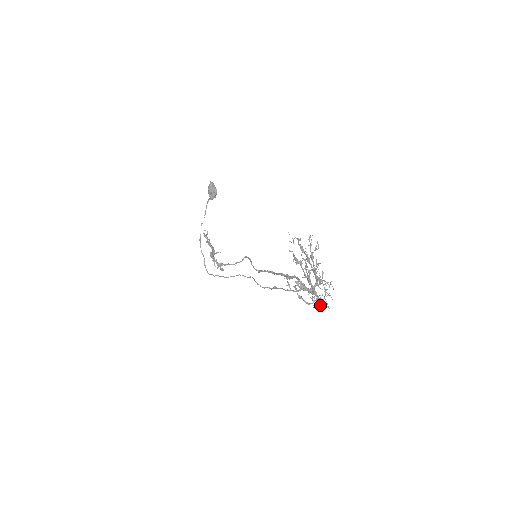
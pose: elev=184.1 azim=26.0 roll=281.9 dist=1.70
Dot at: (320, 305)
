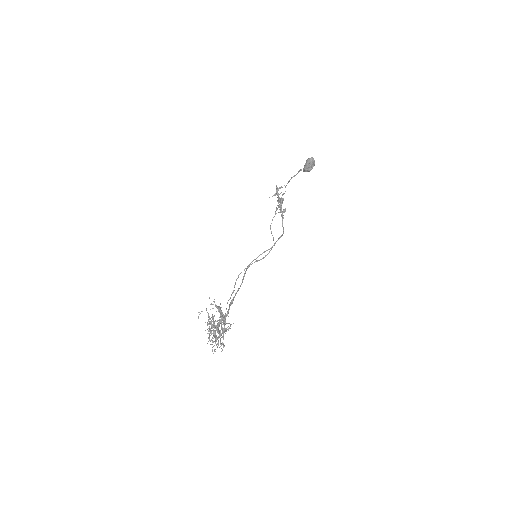
Dot at: (211, 344)
